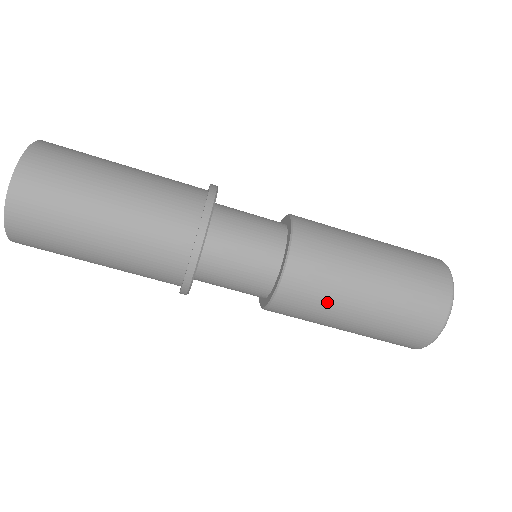
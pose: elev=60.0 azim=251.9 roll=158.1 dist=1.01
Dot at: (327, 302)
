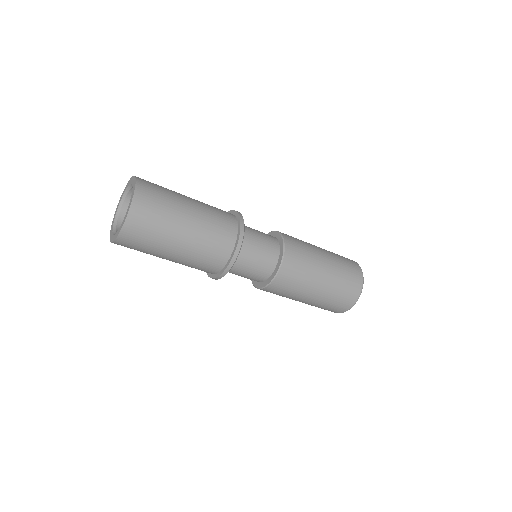
Dot at: (305, 277)
